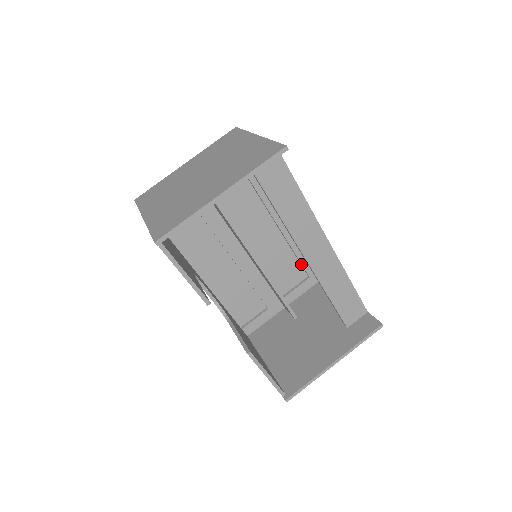
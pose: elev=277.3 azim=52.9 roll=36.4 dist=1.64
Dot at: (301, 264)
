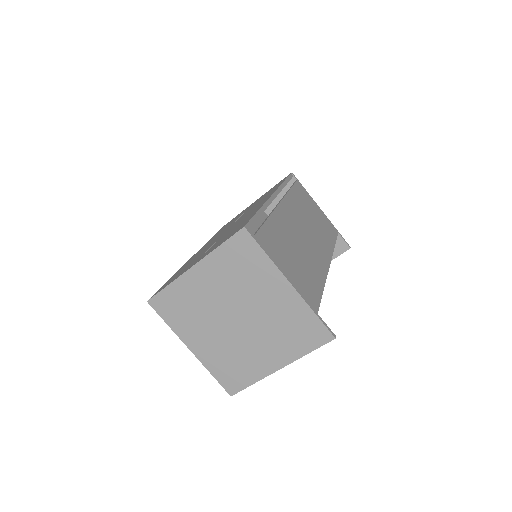
Dot at: occluded
